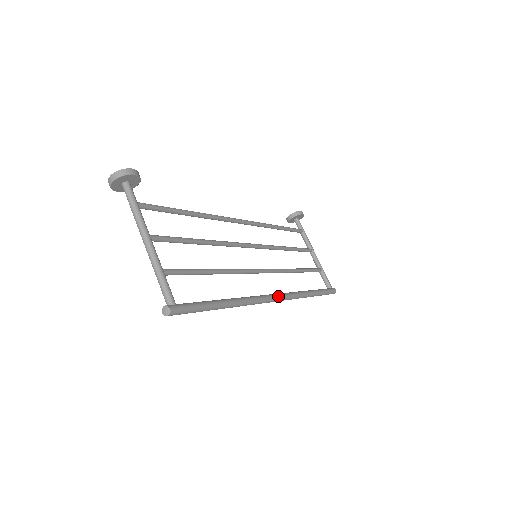
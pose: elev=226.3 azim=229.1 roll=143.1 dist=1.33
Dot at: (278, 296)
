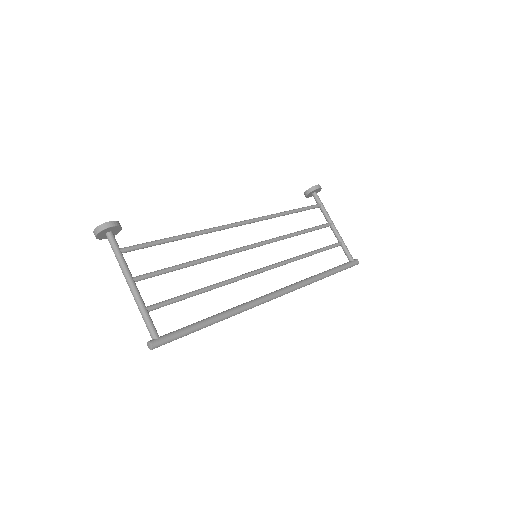
Dot at: (278, 293)
